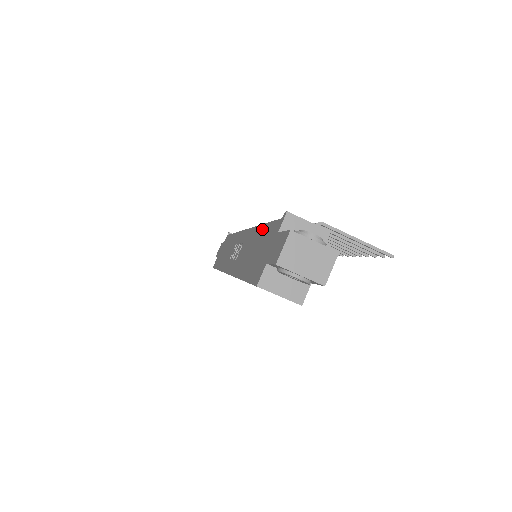
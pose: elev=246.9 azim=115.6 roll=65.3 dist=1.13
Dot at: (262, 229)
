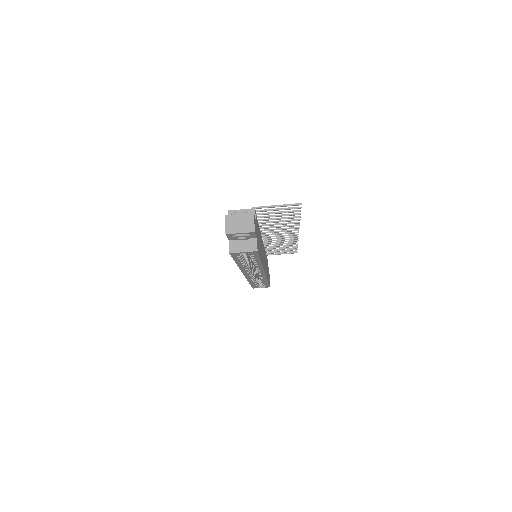
Dot at: occluded
